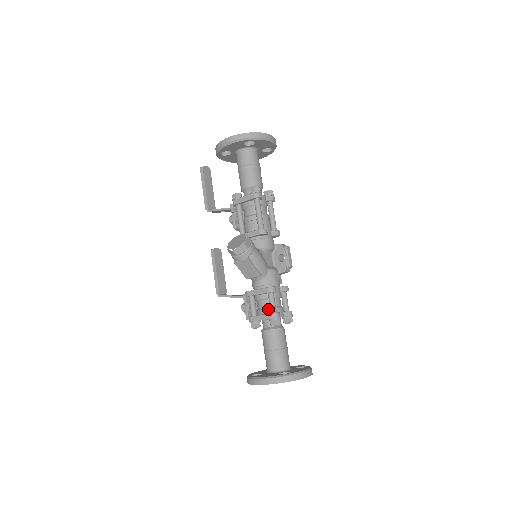
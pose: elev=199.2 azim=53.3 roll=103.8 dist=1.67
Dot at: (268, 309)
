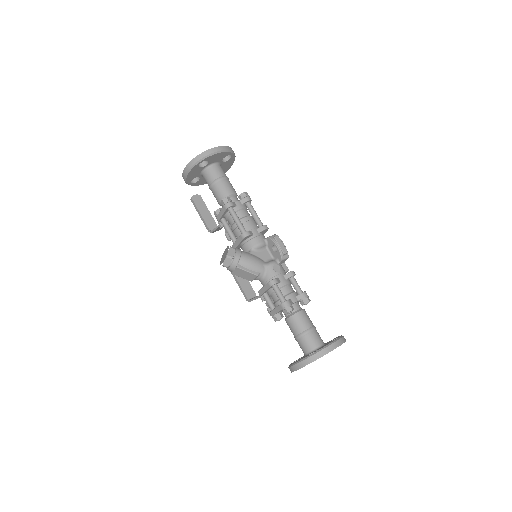
Dot at: (279, 300)
